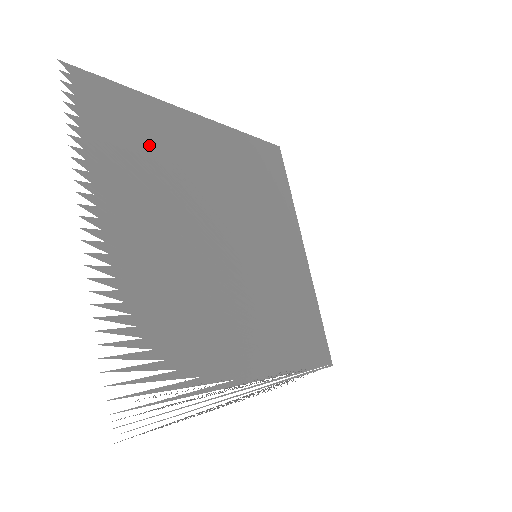
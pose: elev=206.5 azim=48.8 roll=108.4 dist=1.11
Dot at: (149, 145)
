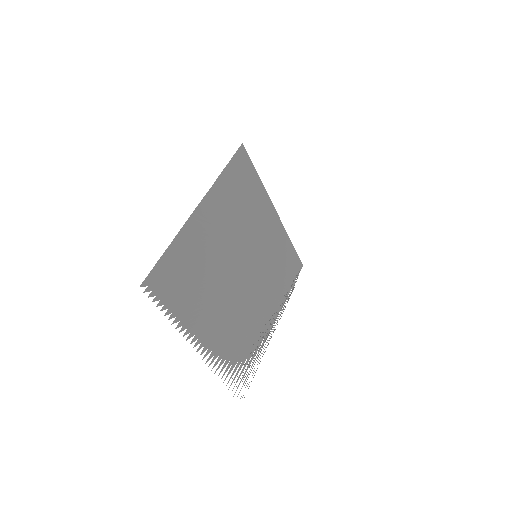
Dot at: (193, 271)
